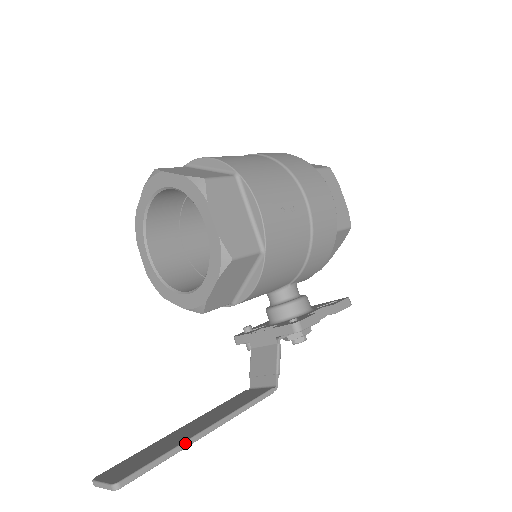
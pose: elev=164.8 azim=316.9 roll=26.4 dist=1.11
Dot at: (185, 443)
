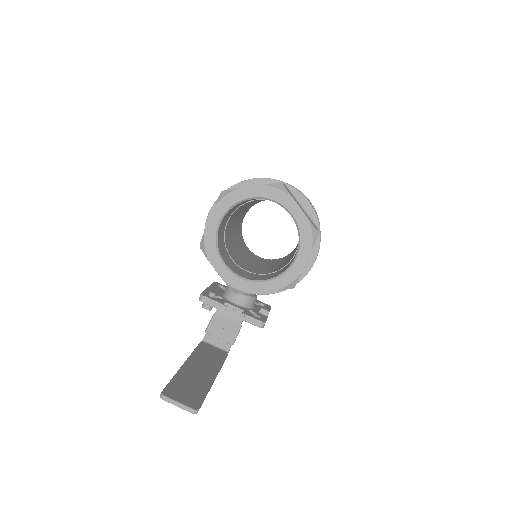
Dot at: (211, 386)
